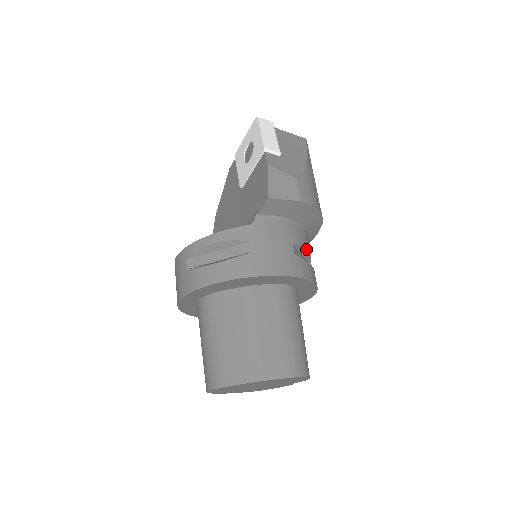
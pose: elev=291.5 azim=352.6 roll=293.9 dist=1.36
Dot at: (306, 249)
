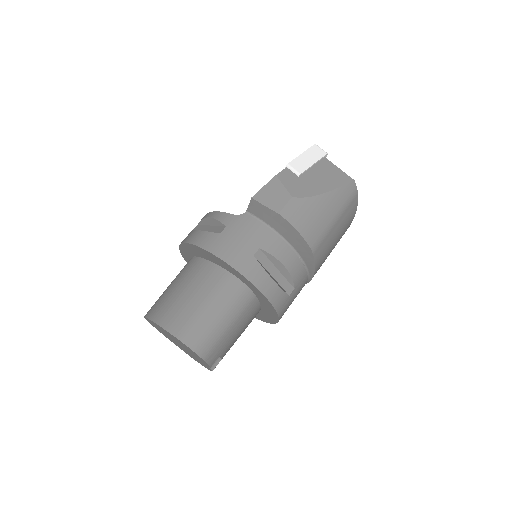
Dot at: (282, 265)
